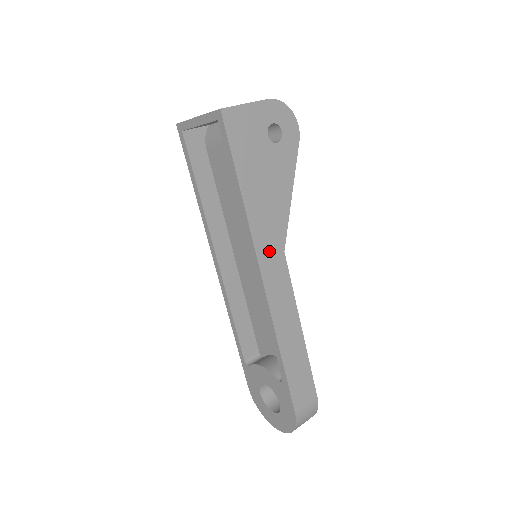
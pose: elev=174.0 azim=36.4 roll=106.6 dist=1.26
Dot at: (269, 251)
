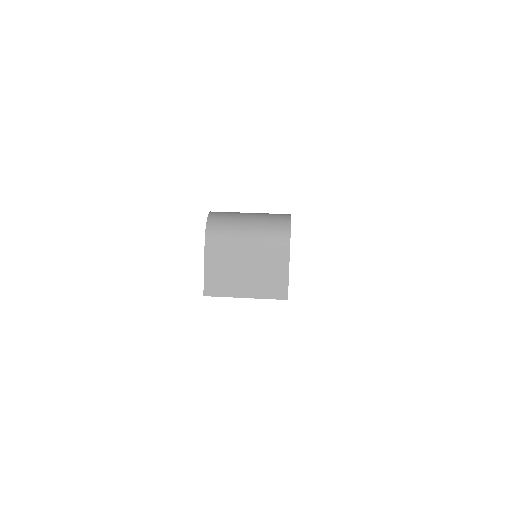
Dot at: occluded
